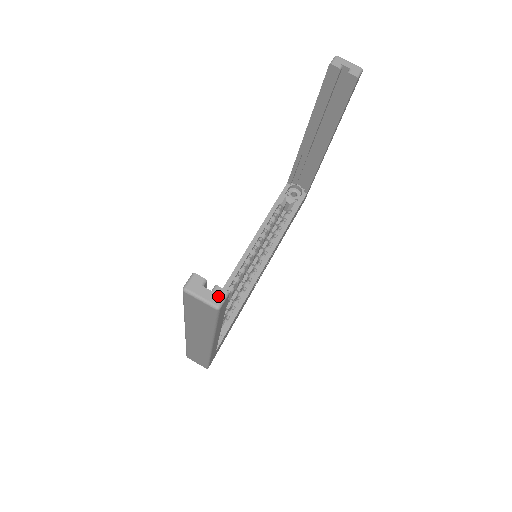
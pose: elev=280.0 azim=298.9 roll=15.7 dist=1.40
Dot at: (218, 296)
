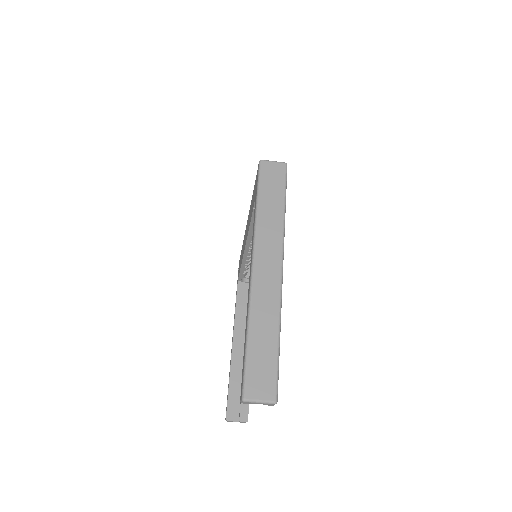
Dot at: occluded
